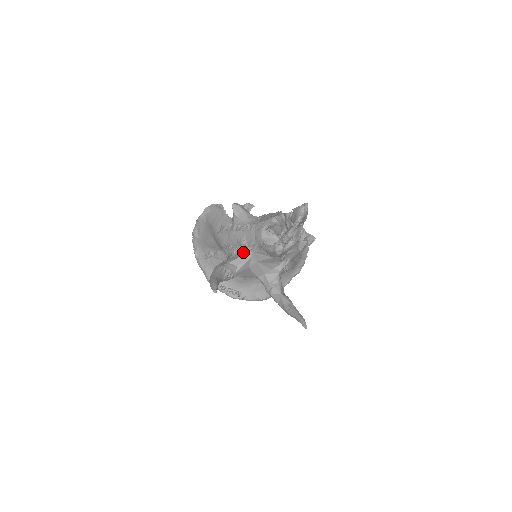
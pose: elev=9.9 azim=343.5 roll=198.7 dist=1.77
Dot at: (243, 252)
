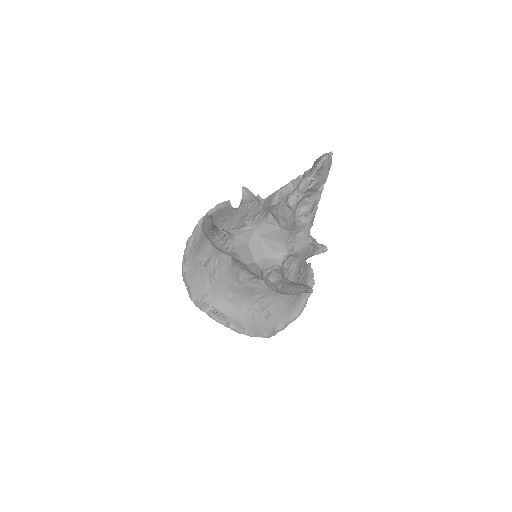
Dot at: (246, 223)
